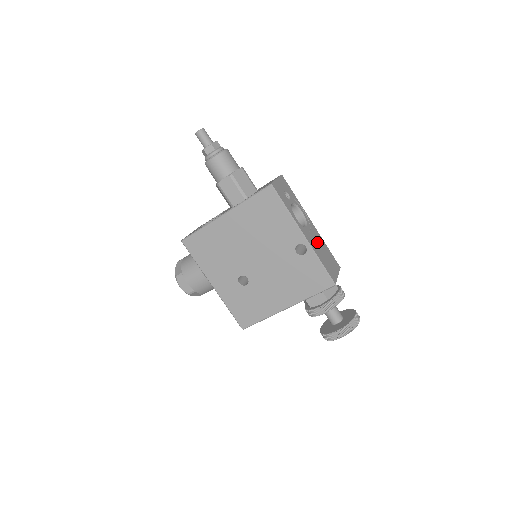
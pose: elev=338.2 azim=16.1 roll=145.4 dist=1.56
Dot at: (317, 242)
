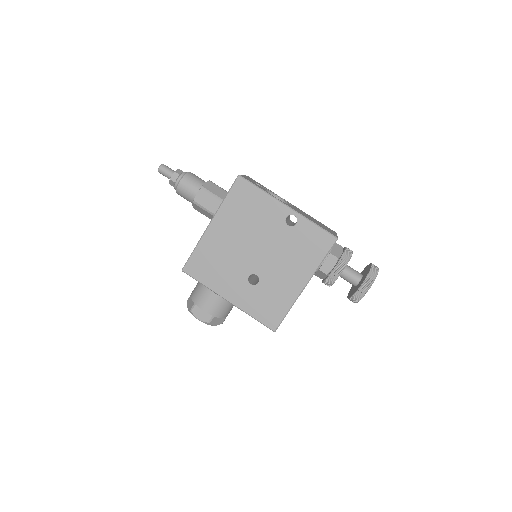
Dot at: (304, 214)
